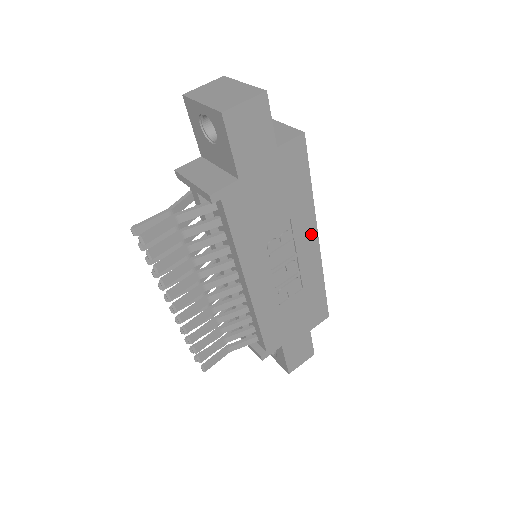
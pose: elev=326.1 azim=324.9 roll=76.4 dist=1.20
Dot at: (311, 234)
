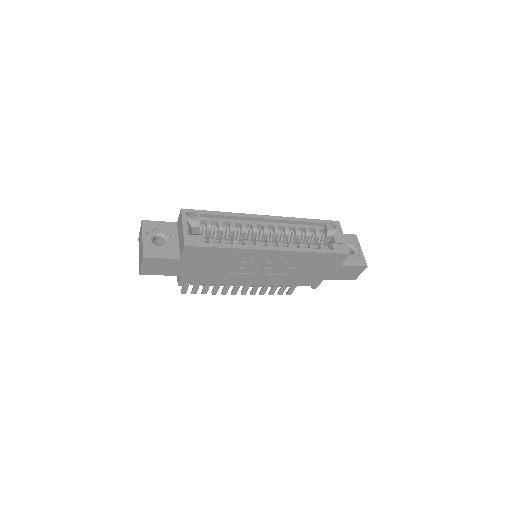
Dot at: (262, 253)
